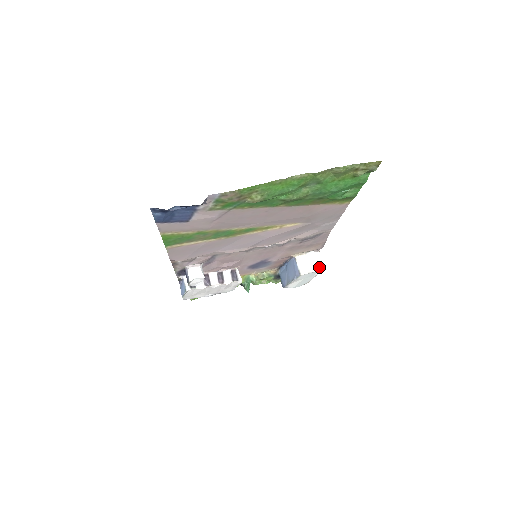
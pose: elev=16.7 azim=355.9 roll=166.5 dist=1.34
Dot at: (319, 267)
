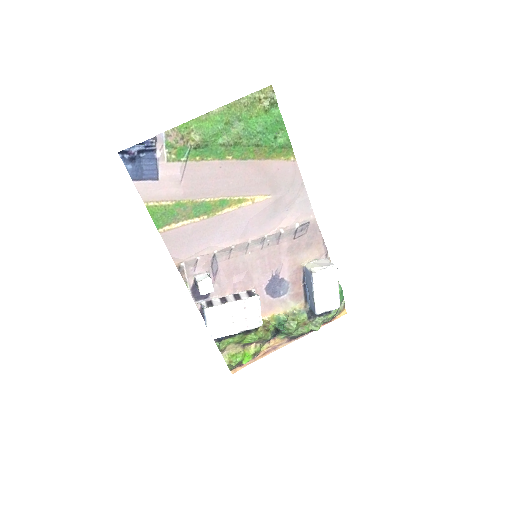
Dot at: (330, 265)
